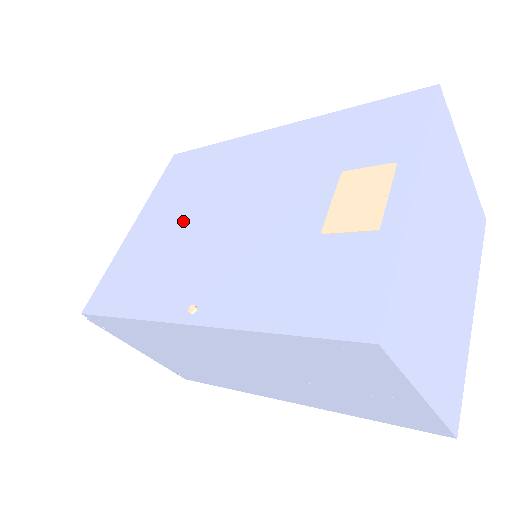
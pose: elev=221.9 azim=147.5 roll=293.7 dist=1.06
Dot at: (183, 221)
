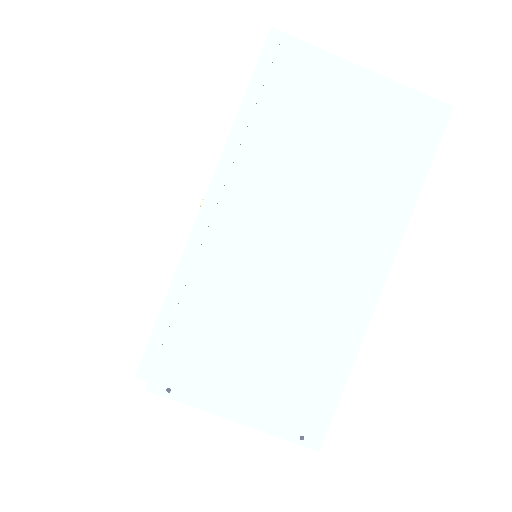
Dot at: occluded
